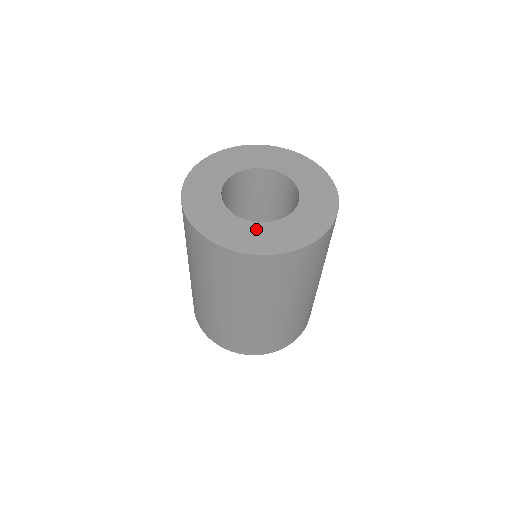
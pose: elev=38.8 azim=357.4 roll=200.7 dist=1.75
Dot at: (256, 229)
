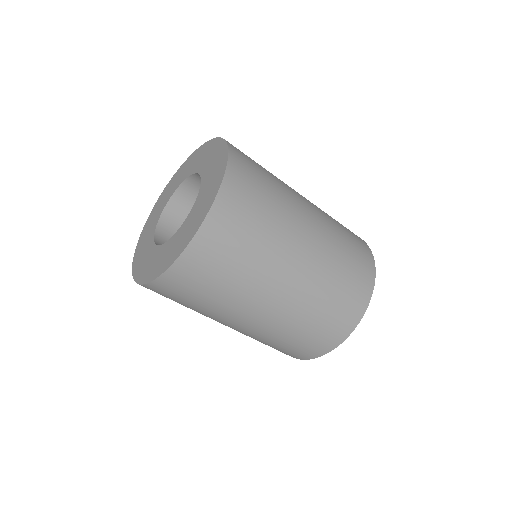
Dot at: (174, 240)
